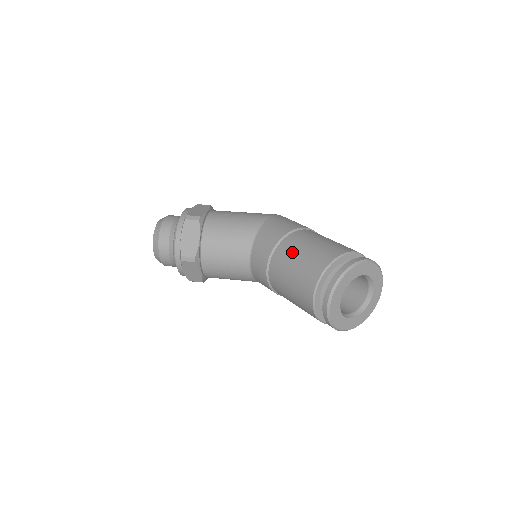
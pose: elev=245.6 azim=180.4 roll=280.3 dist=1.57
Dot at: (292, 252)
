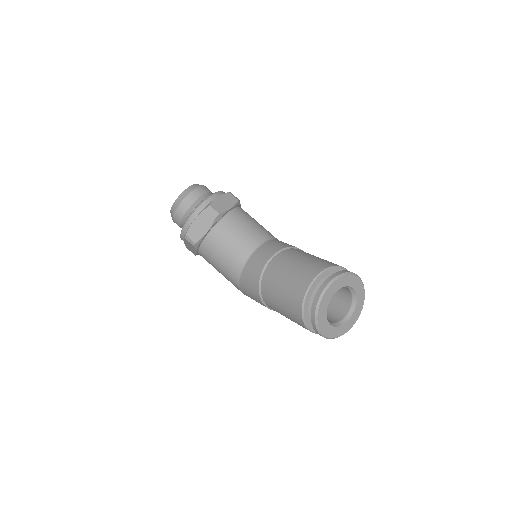
Dot at: (306, 253)
